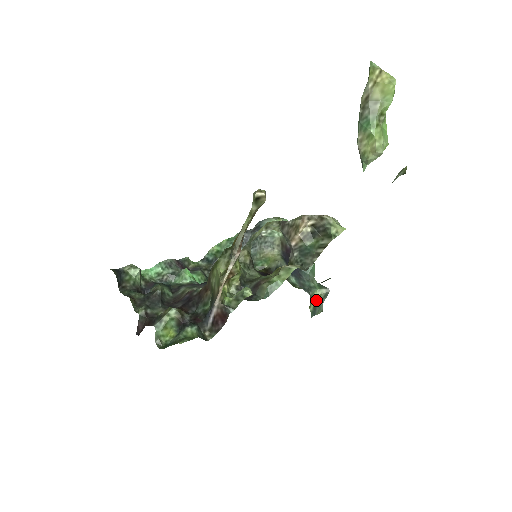
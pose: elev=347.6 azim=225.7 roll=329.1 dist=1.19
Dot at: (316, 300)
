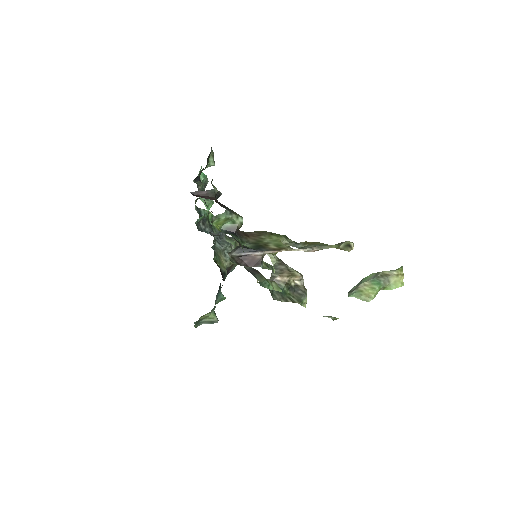
Dot at: (206, 317)
